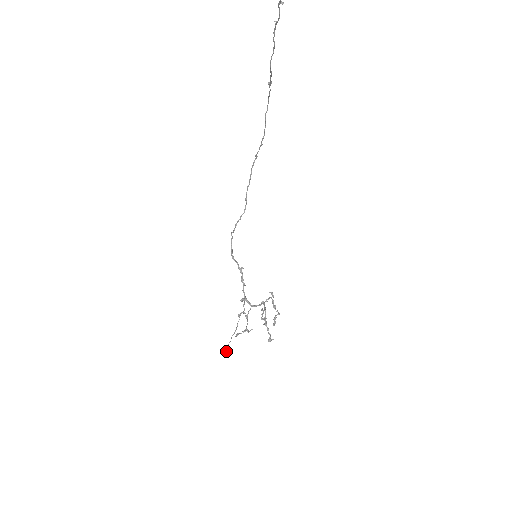
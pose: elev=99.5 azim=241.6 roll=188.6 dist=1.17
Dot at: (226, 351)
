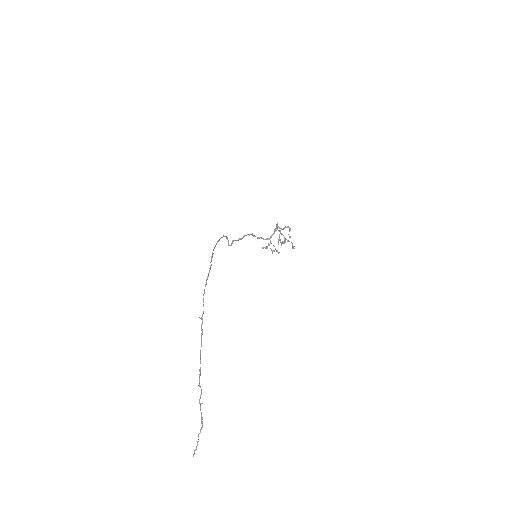
Dot at: occluded
